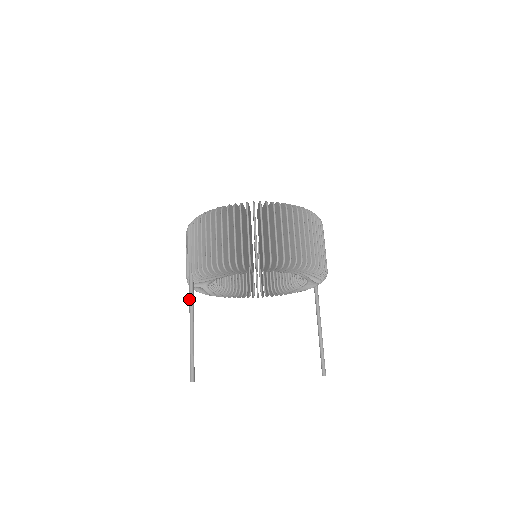
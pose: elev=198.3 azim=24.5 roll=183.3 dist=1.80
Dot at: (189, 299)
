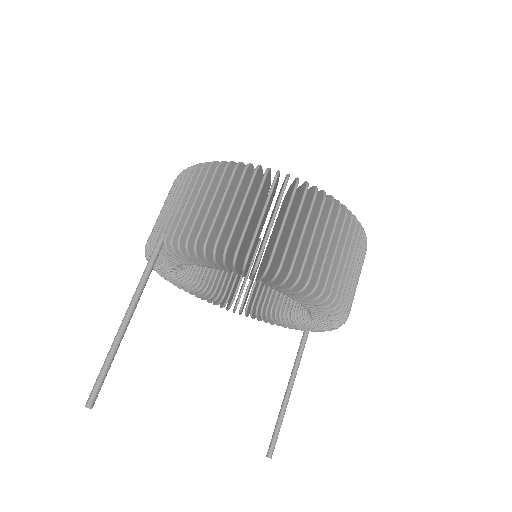
Dot at: (142, 275)
